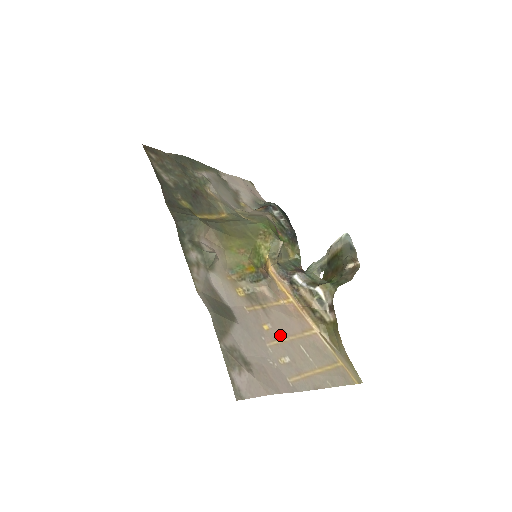
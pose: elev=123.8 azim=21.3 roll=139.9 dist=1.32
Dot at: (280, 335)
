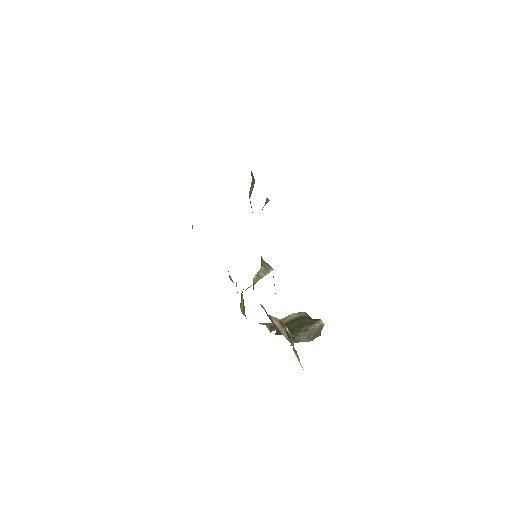
Dot at: occluded
